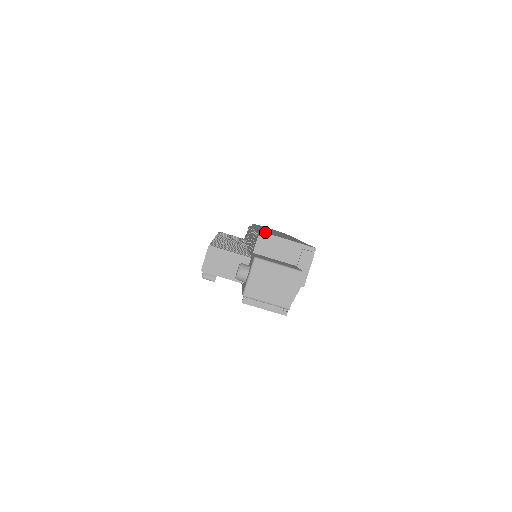
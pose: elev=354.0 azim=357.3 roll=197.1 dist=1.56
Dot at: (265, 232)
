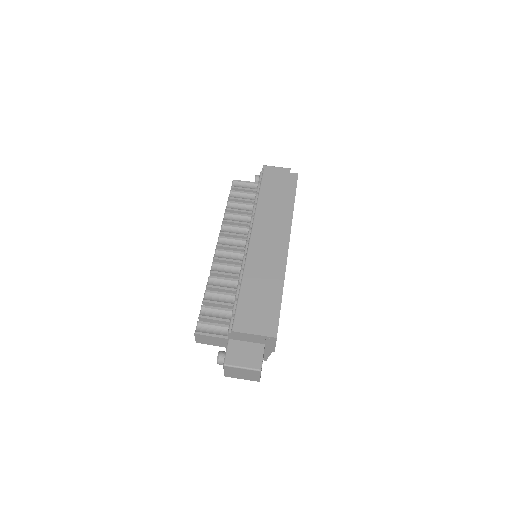
Dot at: (234, 325)
